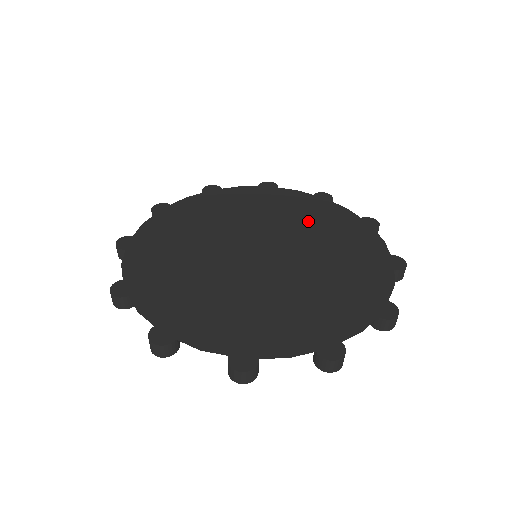
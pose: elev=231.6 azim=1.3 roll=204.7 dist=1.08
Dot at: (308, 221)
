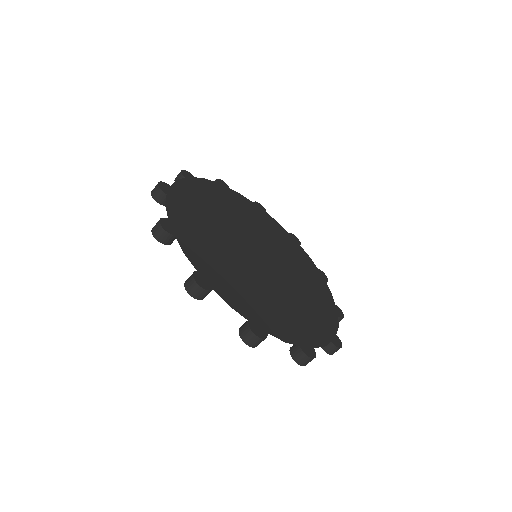
Dot at: (308, 294)
